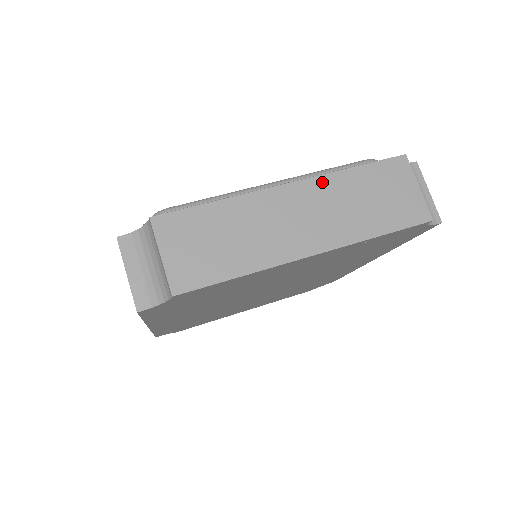
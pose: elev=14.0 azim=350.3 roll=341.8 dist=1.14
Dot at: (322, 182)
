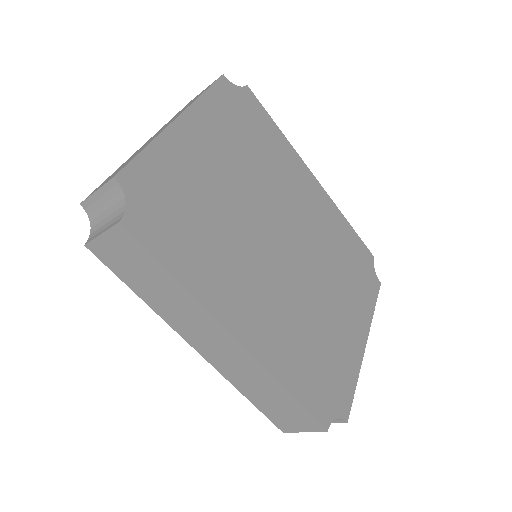
Dot at: occluded
